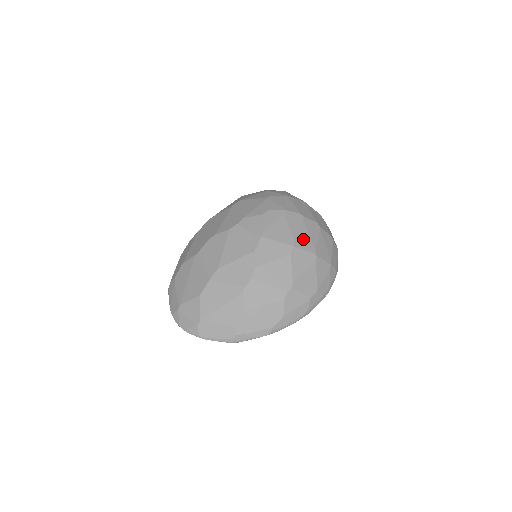
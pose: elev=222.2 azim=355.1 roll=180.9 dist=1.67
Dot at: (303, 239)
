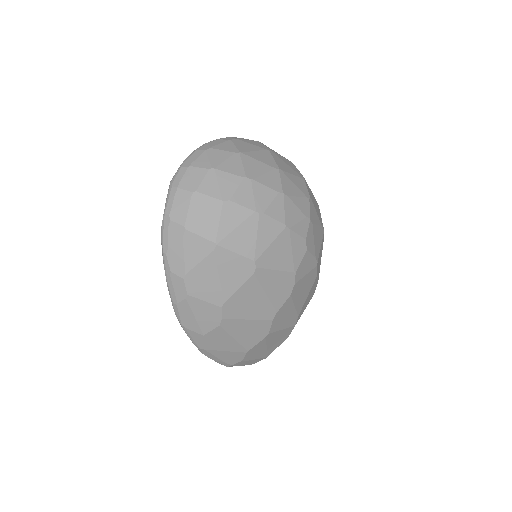
Dot at: occluded
